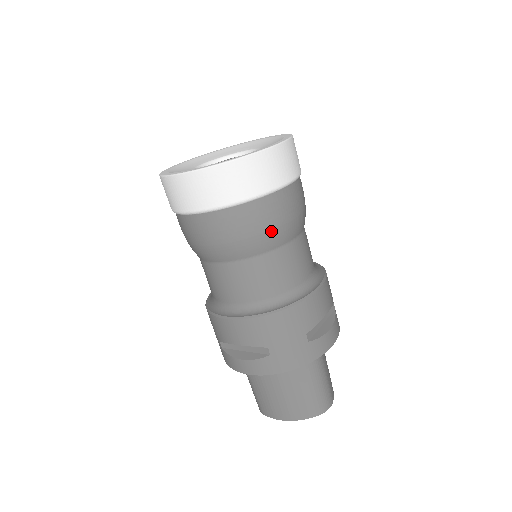
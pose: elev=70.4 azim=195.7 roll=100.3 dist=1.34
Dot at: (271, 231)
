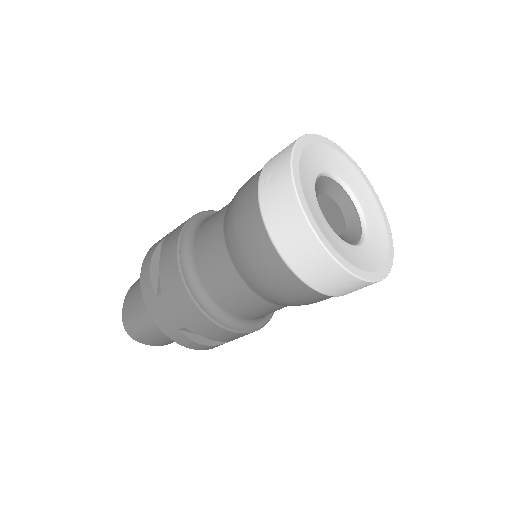
Dot at: occluded
